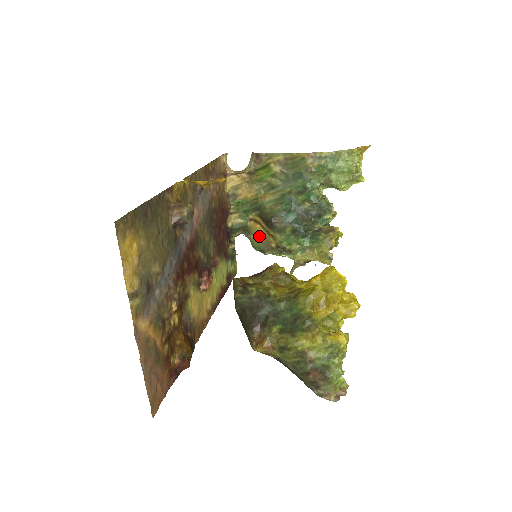
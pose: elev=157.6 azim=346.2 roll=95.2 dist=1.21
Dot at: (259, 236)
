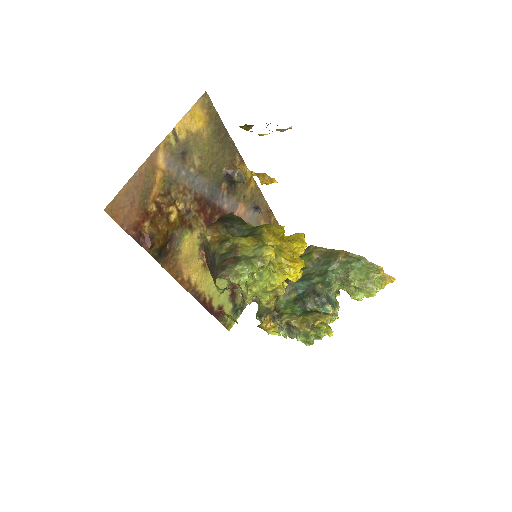
Dot at: occluded
